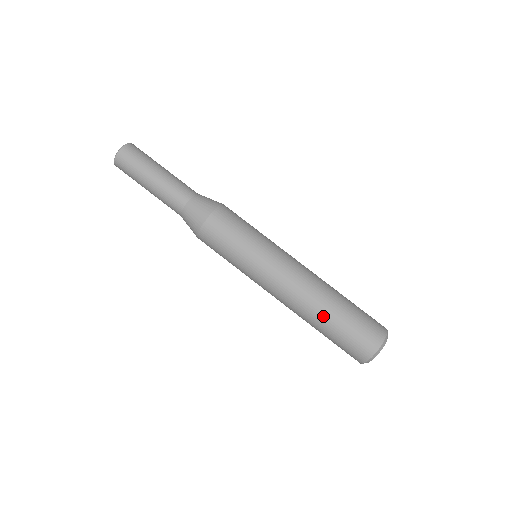
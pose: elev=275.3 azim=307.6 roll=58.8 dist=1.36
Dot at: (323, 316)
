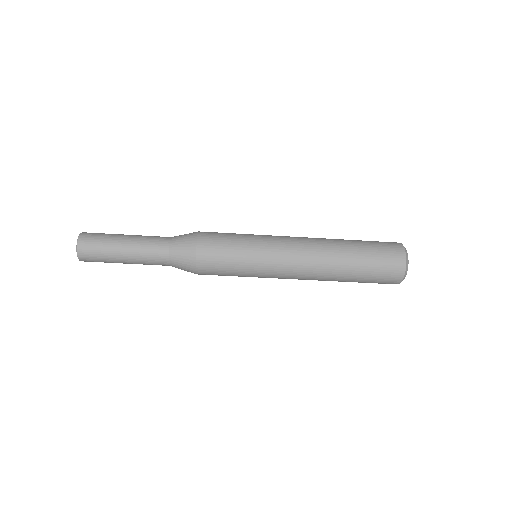
Dot at: (345, 271)
